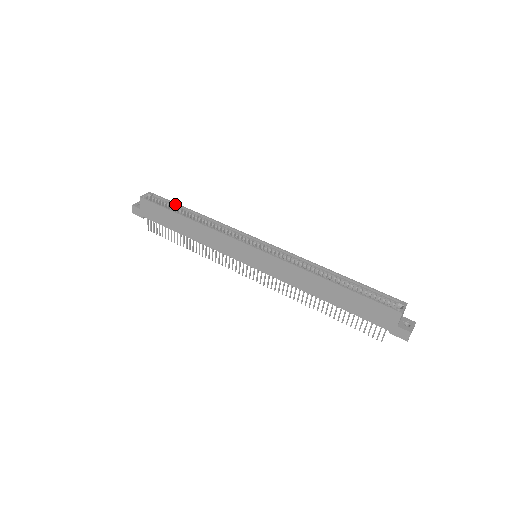
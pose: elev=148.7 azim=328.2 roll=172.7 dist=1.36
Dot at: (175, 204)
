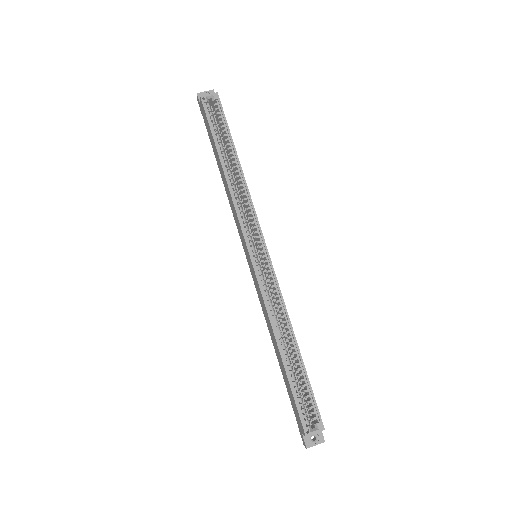
Dot at: (228, 131)
